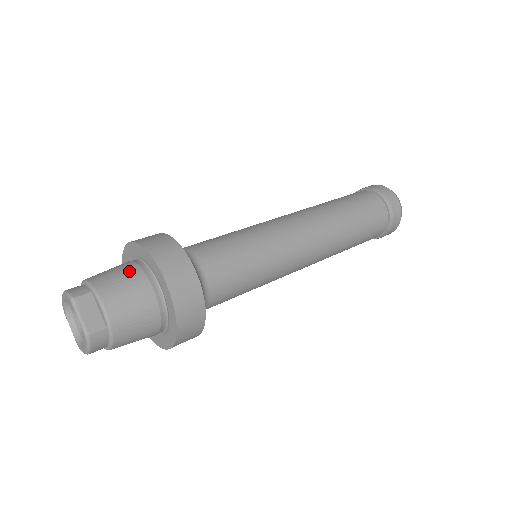
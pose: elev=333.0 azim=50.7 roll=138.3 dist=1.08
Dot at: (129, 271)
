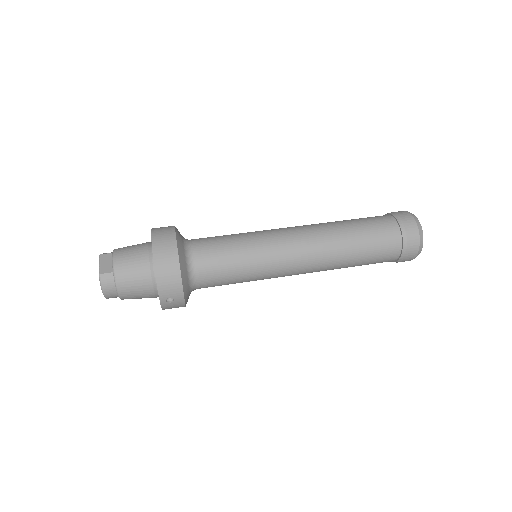
Dot at: (140, 244)
